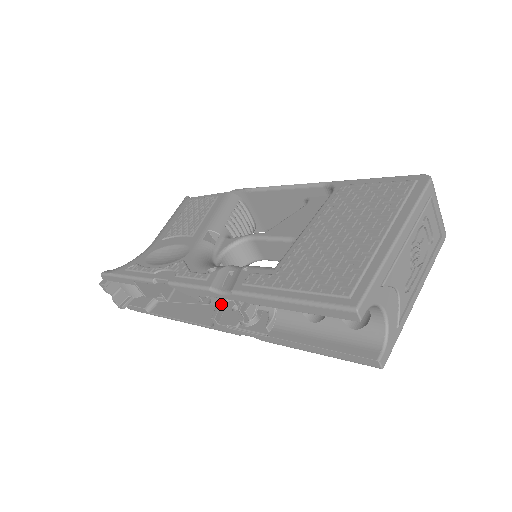
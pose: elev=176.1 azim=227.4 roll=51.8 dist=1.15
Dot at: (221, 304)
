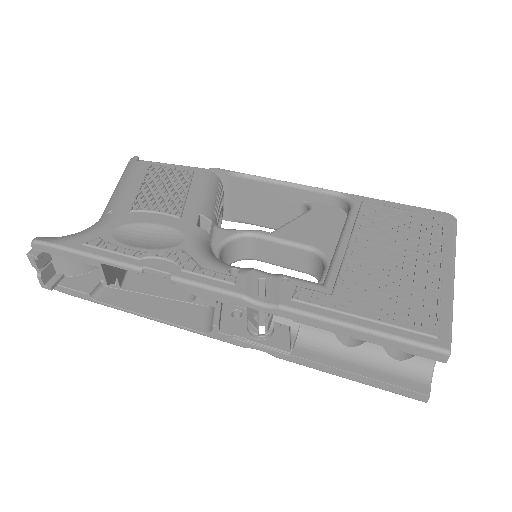
Dot at: (220, 308)
